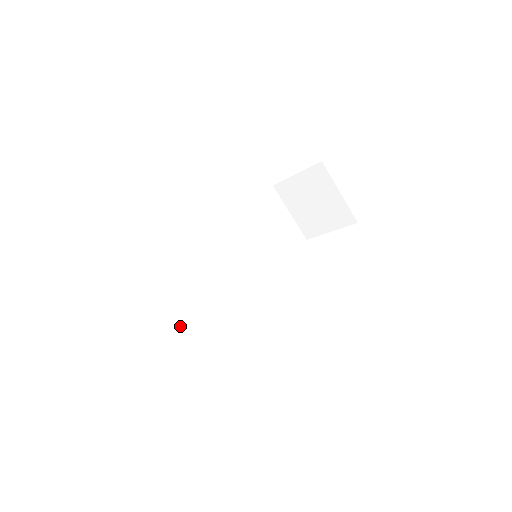
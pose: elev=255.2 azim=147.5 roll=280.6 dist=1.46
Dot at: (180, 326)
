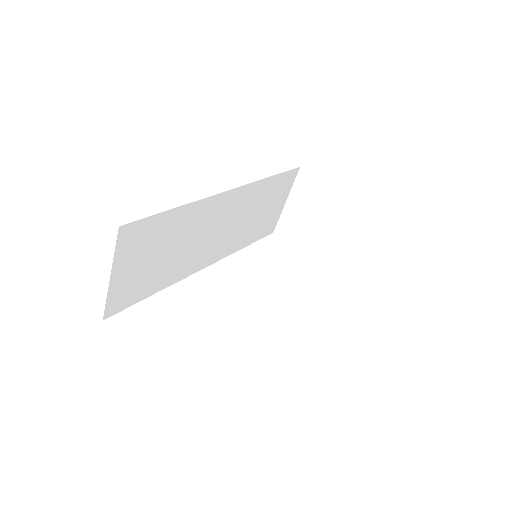
Dot at: (129, 280)
